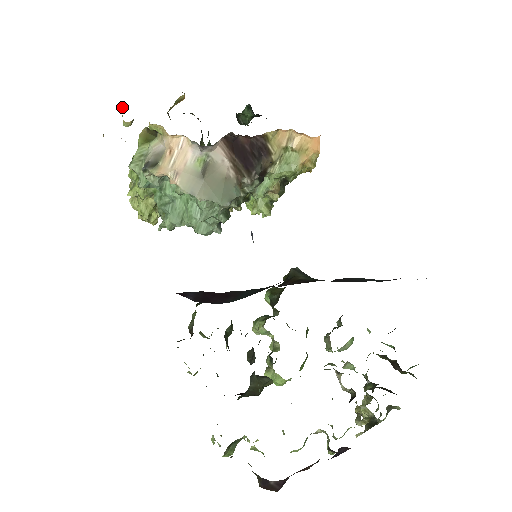
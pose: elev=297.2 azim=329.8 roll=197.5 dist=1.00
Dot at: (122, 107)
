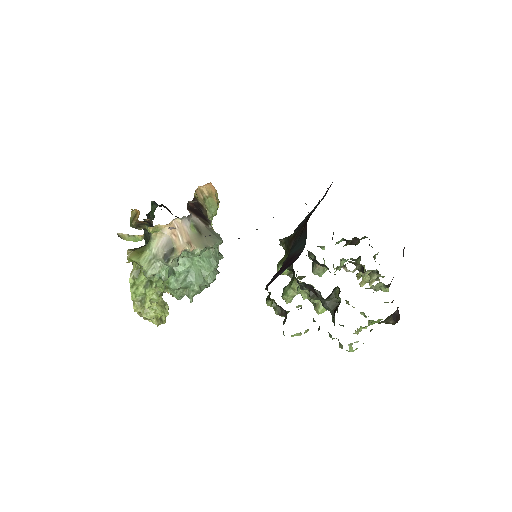
Dot at: (124, 236)
